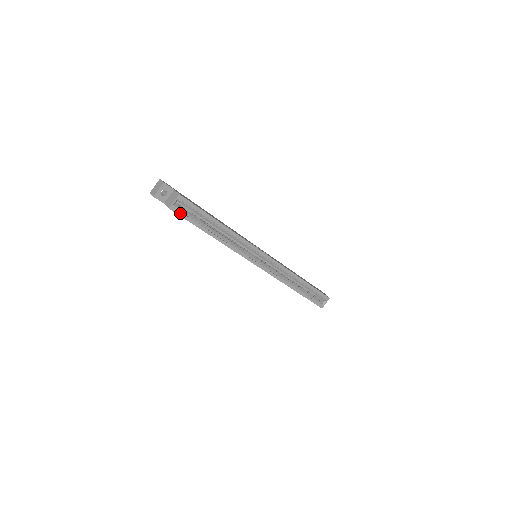
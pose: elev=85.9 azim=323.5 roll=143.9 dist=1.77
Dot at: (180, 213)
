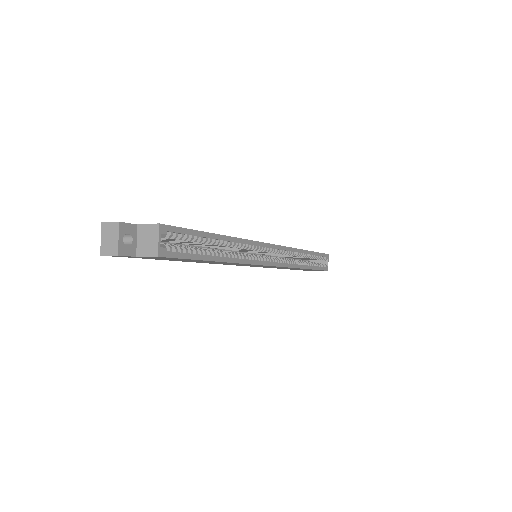
Dot at: (173, 254)
